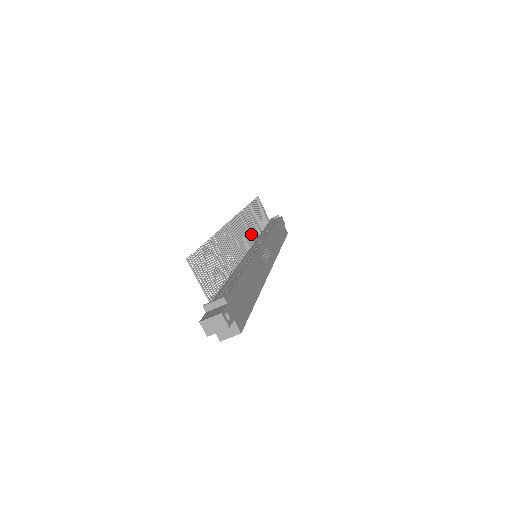
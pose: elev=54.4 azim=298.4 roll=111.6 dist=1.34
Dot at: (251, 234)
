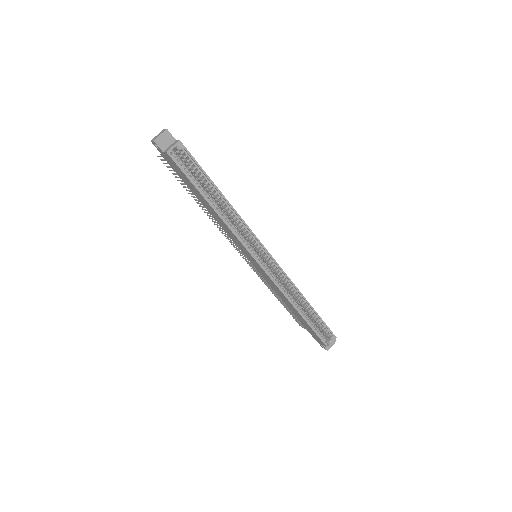
Dot at: occluded
